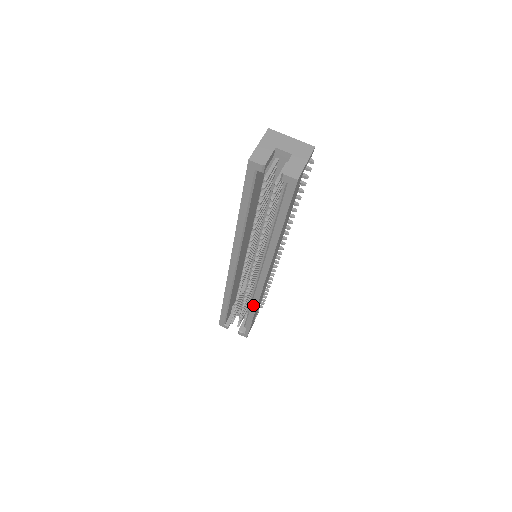
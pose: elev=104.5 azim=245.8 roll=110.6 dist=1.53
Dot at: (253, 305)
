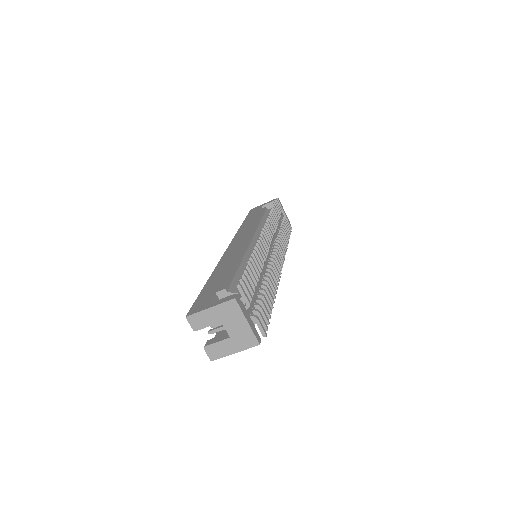
Dot at: occluded
